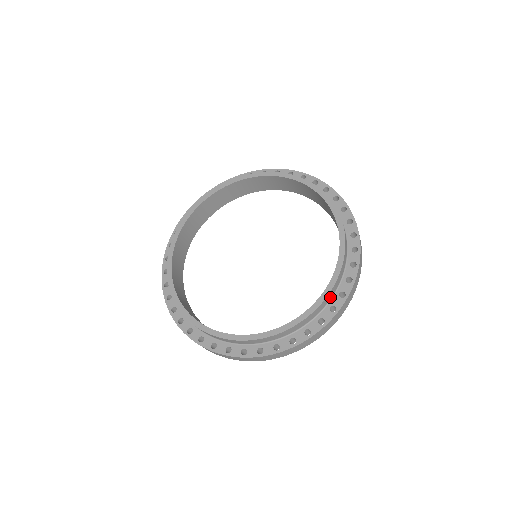
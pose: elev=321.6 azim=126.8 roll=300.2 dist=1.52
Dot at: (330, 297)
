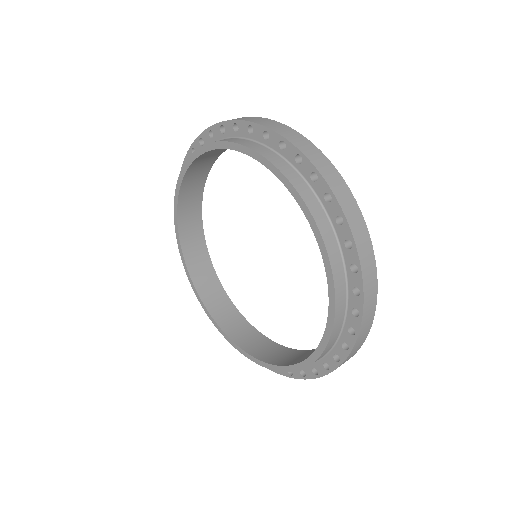
Dot at: (322, 356)
